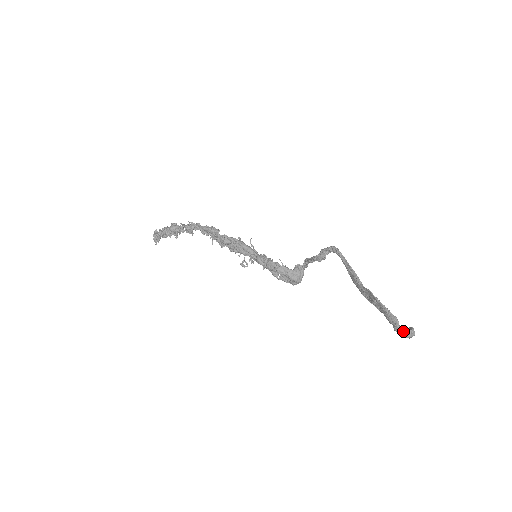
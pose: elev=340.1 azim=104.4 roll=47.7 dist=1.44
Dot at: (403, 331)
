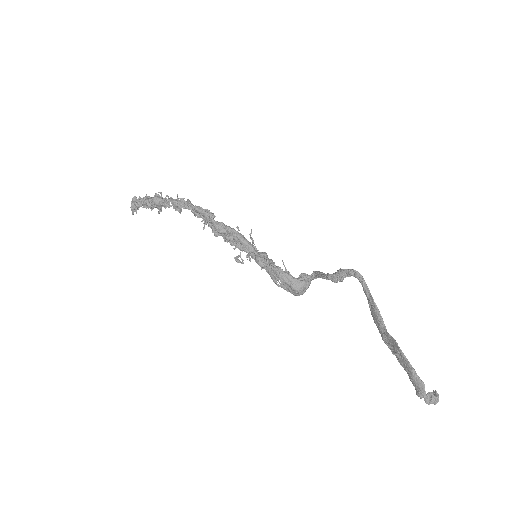
Dot at: (426, 396)
